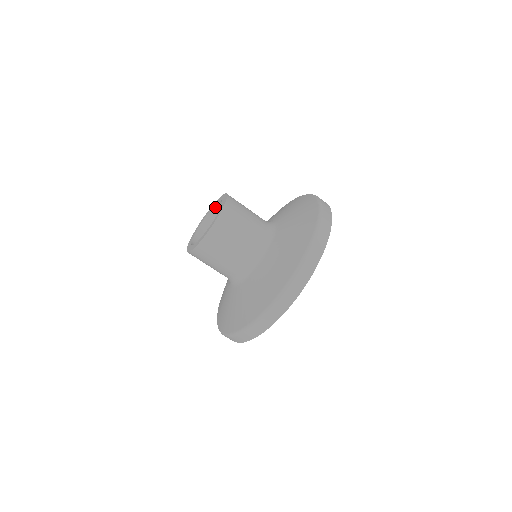
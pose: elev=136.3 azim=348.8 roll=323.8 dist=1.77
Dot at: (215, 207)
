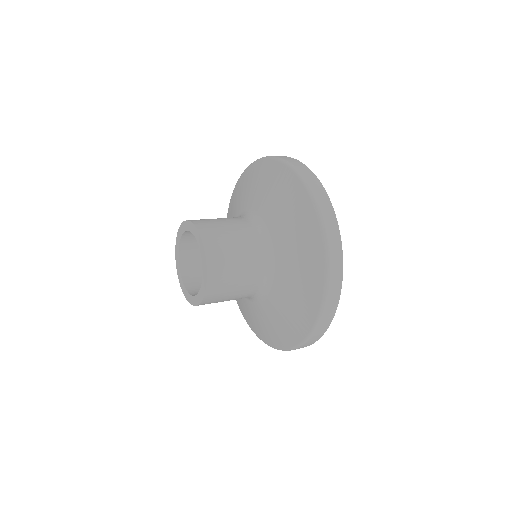
Dot at: (182, 239)
